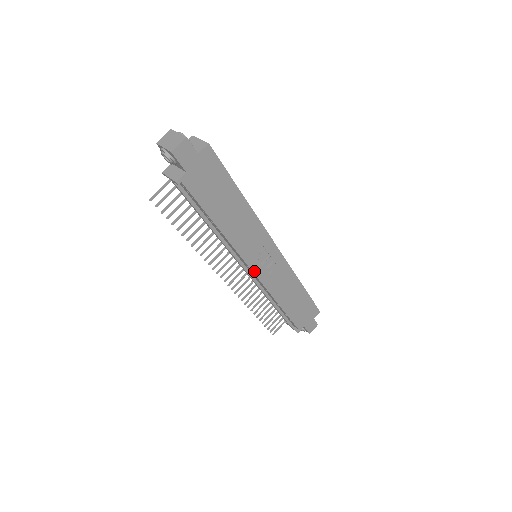
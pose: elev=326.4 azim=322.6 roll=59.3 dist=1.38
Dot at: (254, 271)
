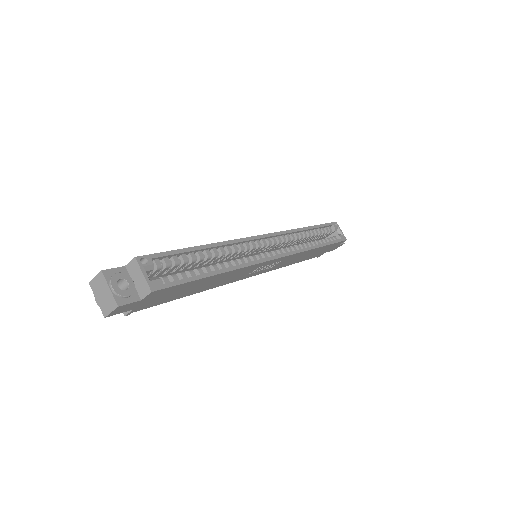
Dot at: occluded
